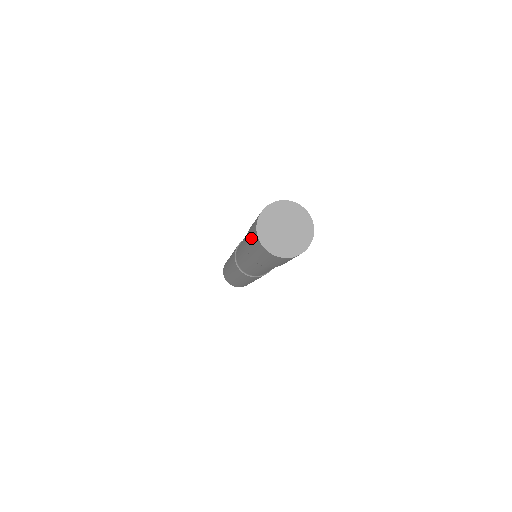
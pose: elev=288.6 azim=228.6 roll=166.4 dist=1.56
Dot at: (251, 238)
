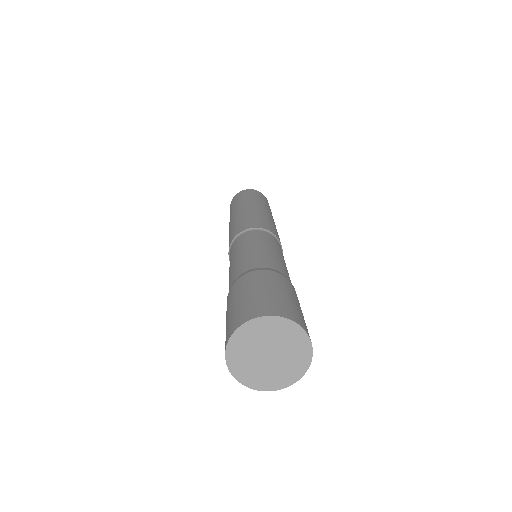
Dot at: (231, 310)
